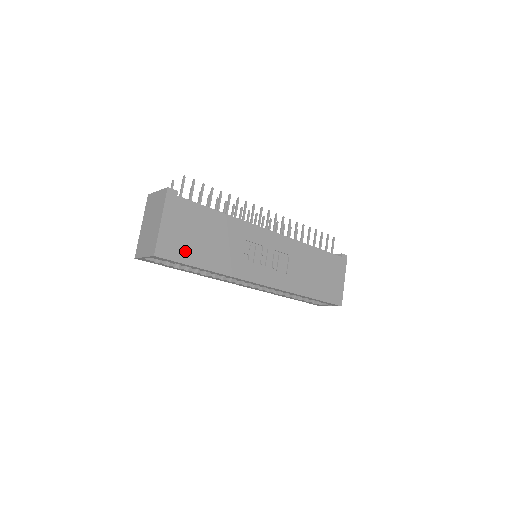
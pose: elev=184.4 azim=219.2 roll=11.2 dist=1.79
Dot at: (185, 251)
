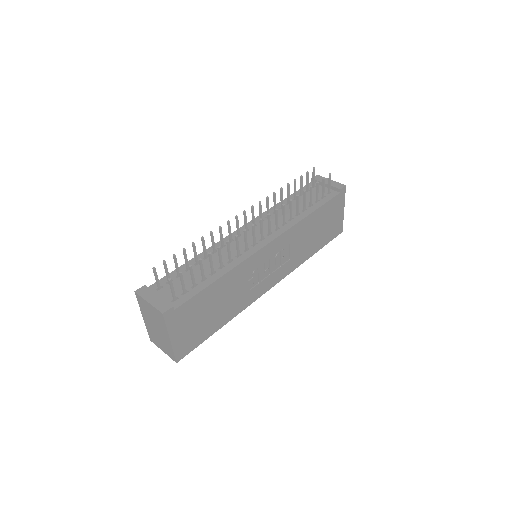
Dot at: (199, 335)
